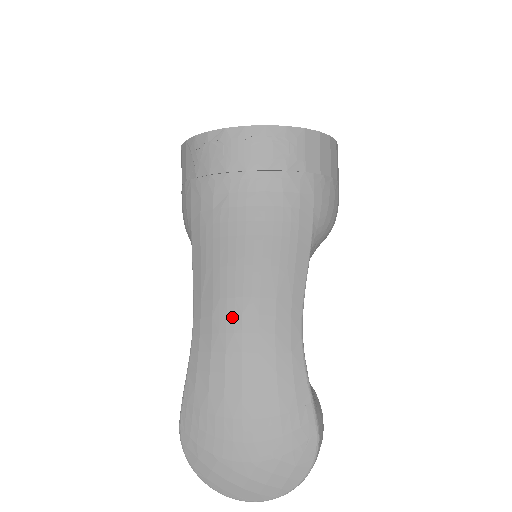
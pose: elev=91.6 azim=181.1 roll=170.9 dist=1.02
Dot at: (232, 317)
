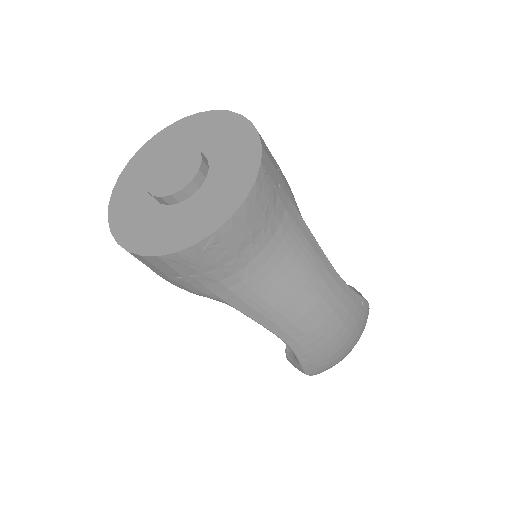
Dot at: (315, 320)
